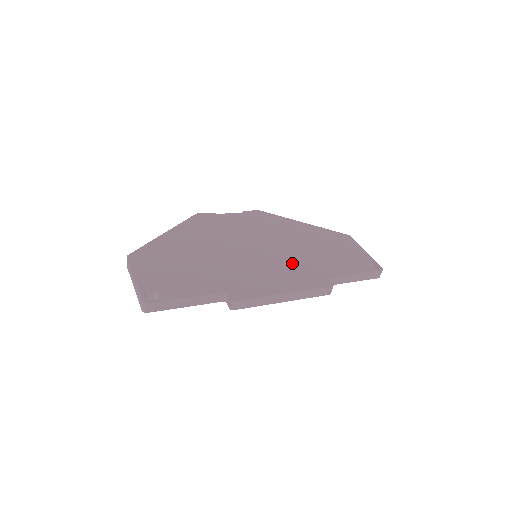
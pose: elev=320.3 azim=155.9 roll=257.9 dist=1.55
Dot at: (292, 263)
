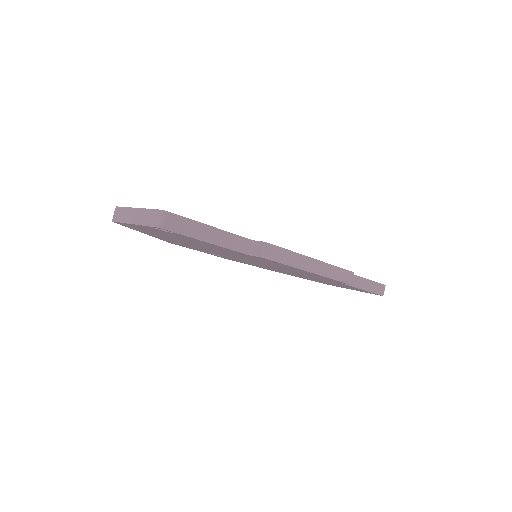
Dot at: occluded
